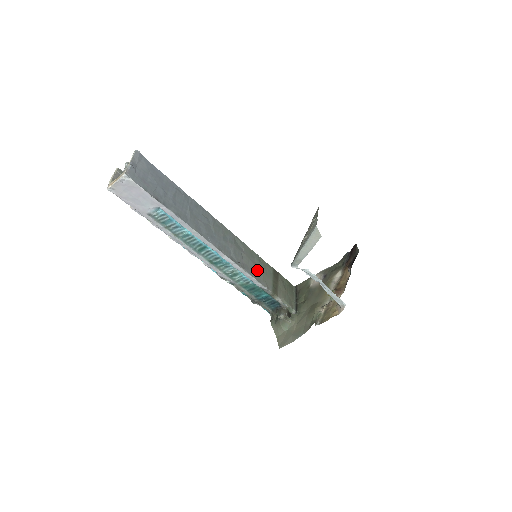
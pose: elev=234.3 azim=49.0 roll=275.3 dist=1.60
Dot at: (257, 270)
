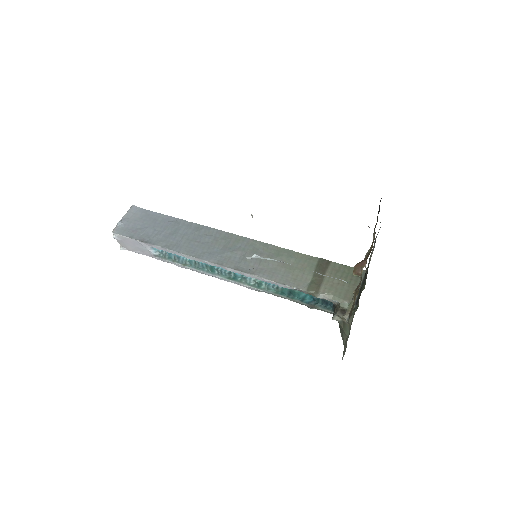
Dot at: (283, 270)
